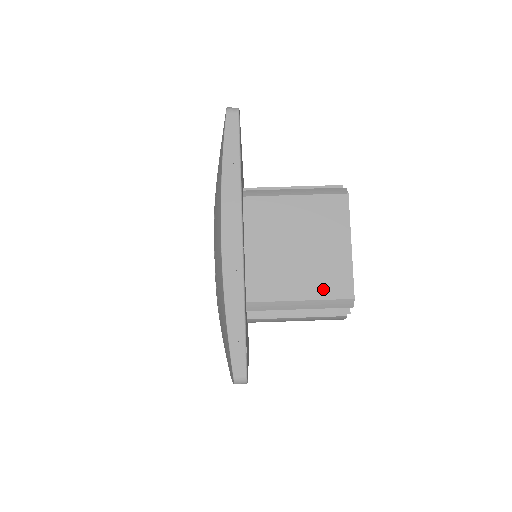
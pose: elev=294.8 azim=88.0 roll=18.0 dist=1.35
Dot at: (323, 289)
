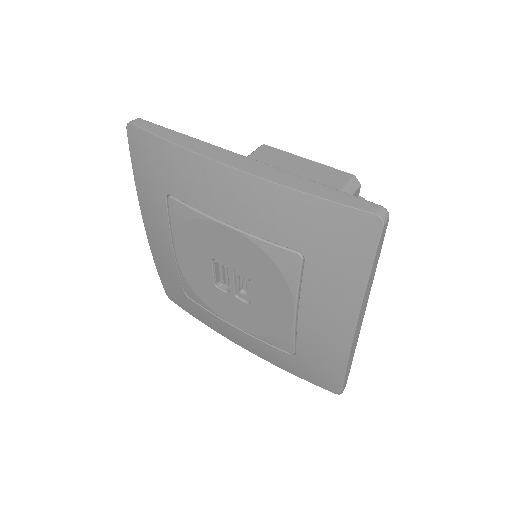
Dot at: occluded
